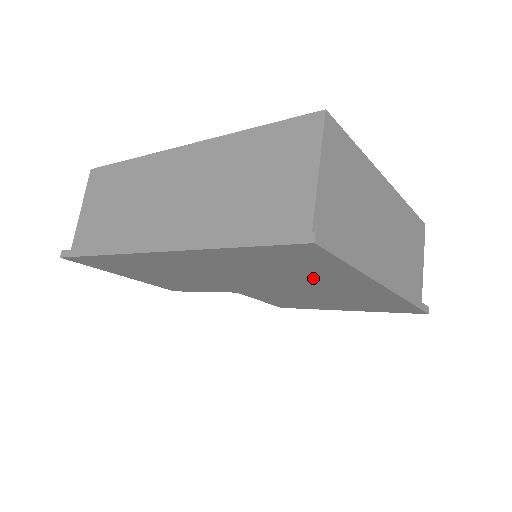
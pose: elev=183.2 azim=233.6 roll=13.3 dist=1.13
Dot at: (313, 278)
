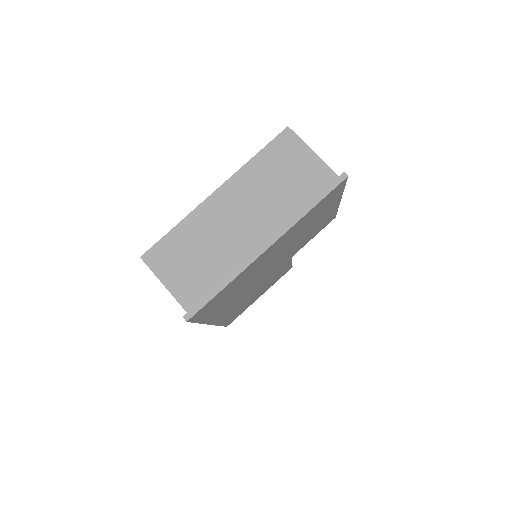
Dot at: (251, 274)
